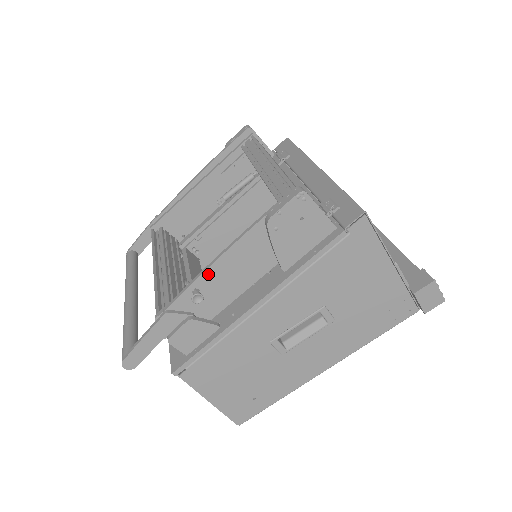
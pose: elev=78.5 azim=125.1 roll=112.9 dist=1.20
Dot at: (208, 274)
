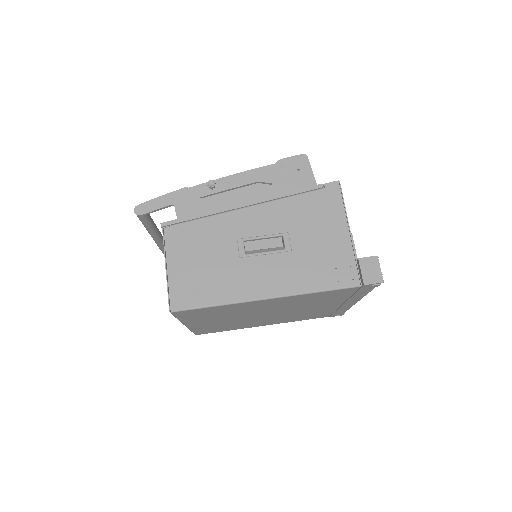
Dot at: (226, 180)
